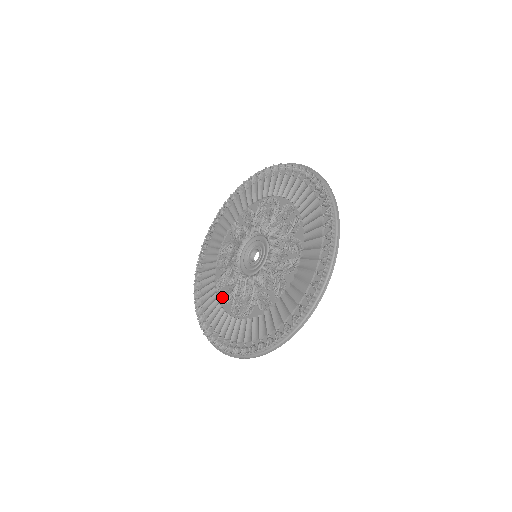
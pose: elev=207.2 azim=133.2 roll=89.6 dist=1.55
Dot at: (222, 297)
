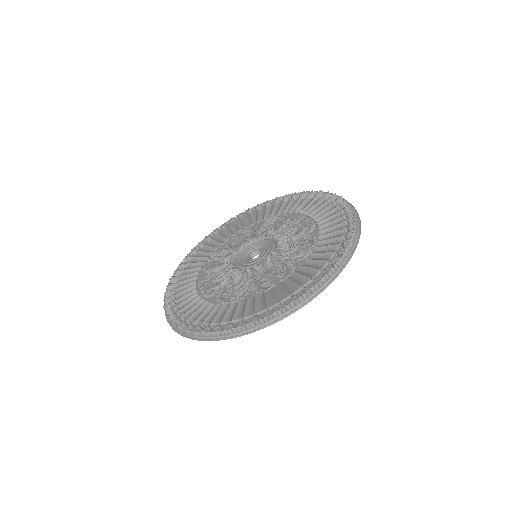
Dot at: (205, 291)
